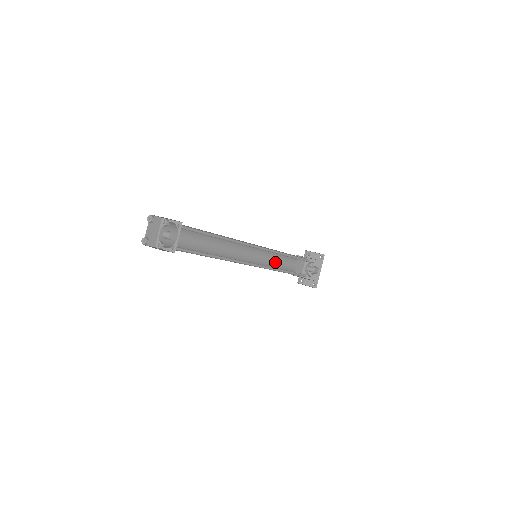
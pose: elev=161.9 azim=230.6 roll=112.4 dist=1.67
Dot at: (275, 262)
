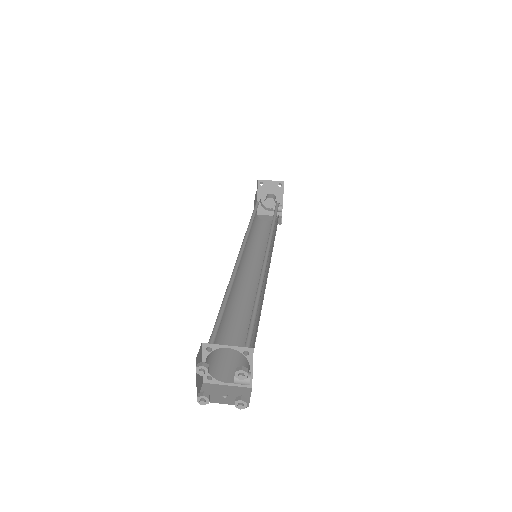
Dot at: occluded
